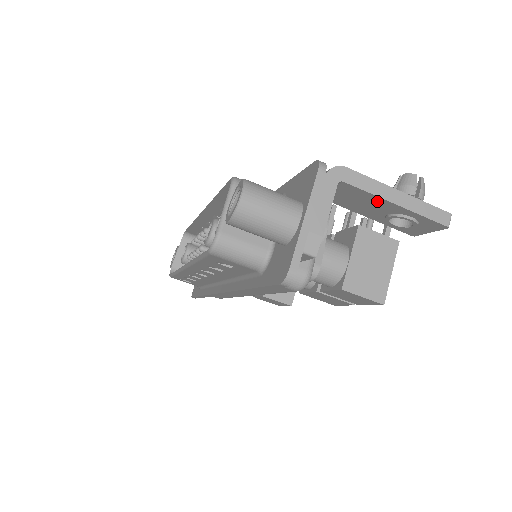
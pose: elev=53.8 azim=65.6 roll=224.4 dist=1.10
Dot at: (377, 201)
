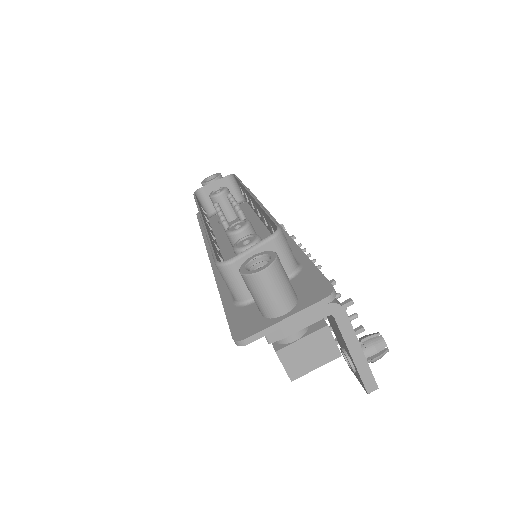
Dot at: (344, 342)
